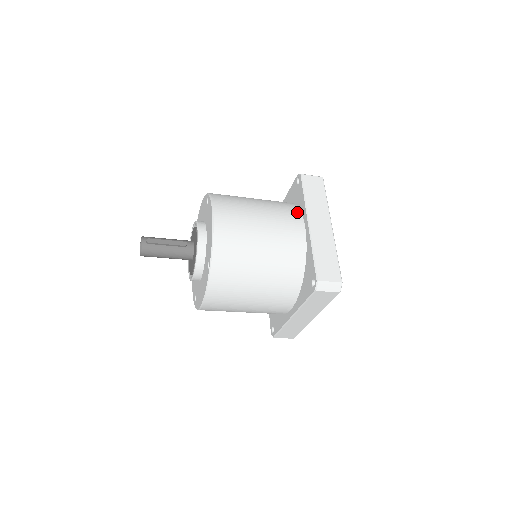
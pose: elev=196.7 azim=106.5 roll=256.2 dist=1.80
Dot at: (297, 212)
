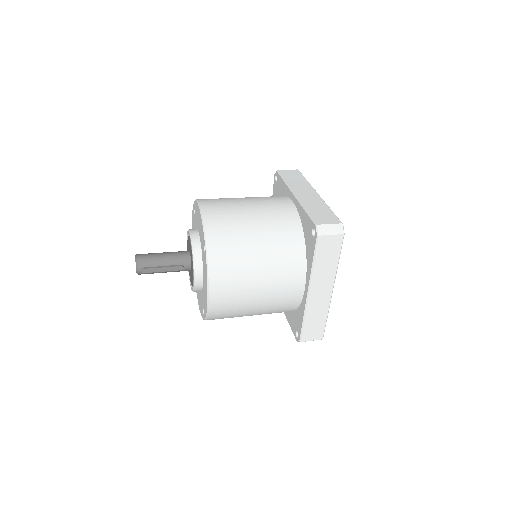
Dot at: (302, 268)
